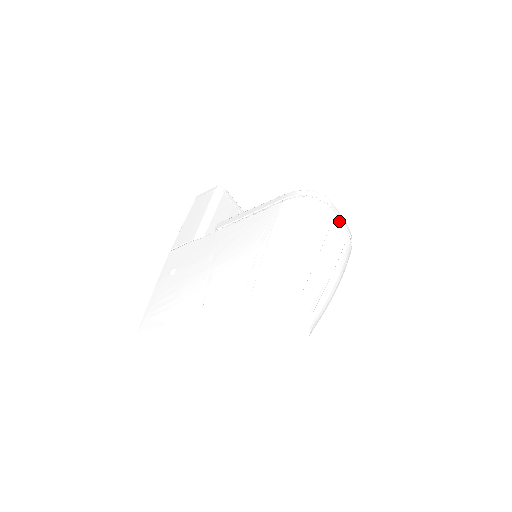
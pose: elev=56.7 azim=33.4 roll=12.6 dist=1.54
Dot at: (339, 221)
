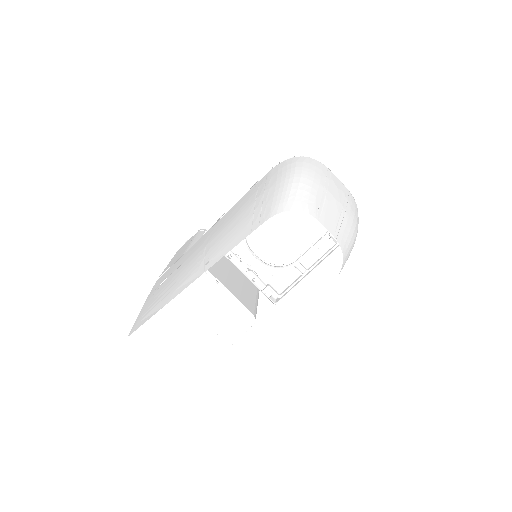
Dot at: (335, 176)
